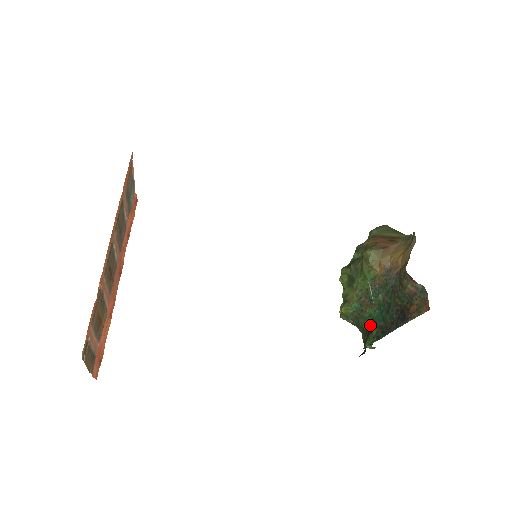
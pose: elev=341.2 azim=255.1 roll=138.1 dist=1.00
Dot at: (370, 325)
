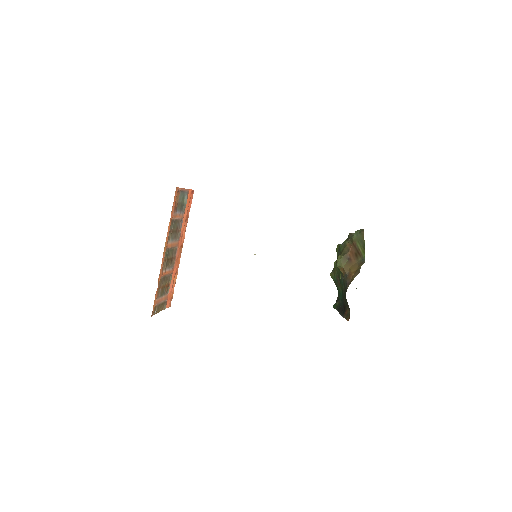
Dot at: (338, 296)
